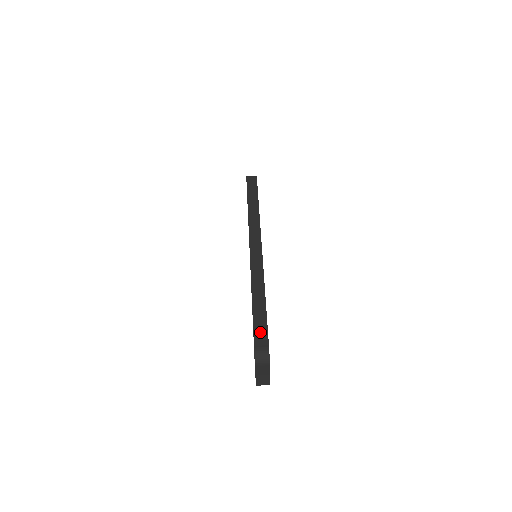
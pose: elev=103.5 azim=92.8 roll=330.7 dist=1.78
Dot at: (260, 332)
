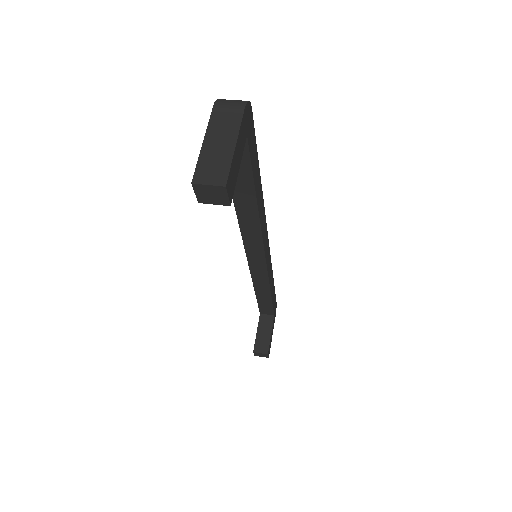
Dot at: occluded
